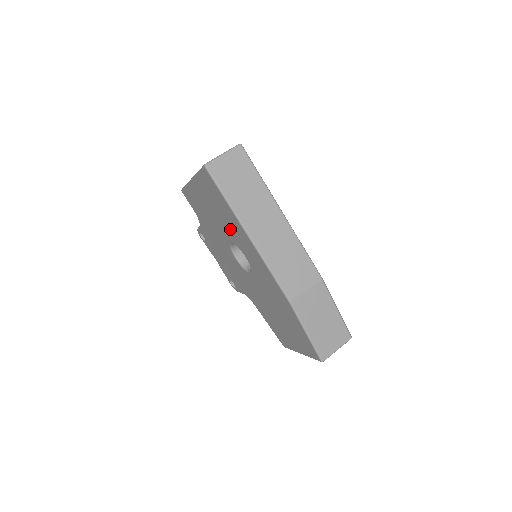
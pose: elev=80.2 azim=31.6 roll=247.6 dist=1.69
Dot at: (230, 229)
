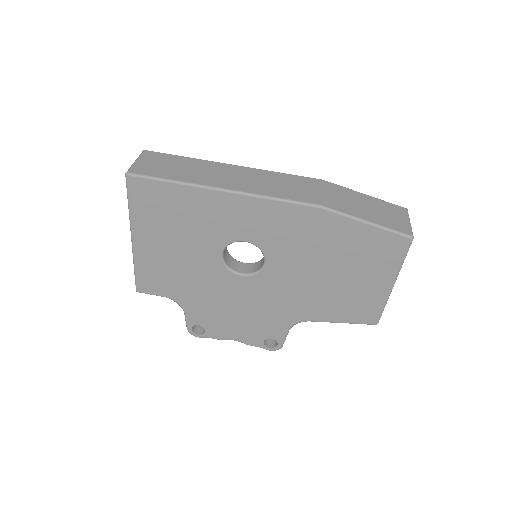
Dot at: (205, 228)
